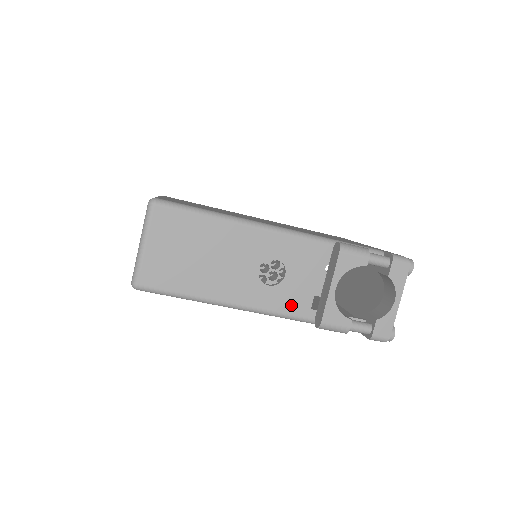
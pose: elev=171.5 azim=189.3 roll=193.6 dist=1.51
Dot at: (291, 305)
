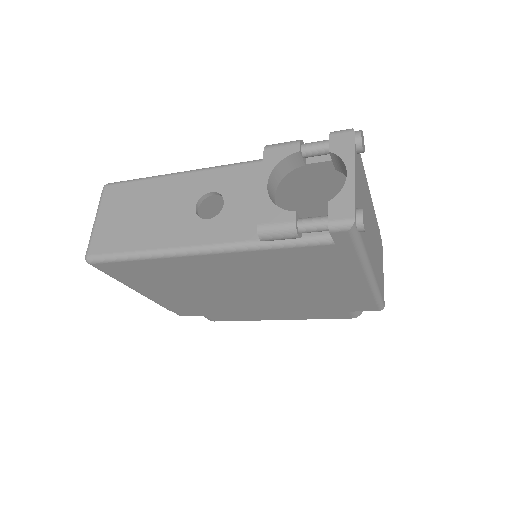
Dot at: (235, 232)
